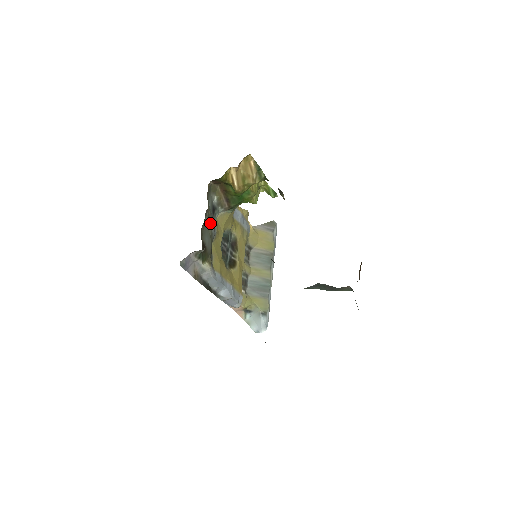
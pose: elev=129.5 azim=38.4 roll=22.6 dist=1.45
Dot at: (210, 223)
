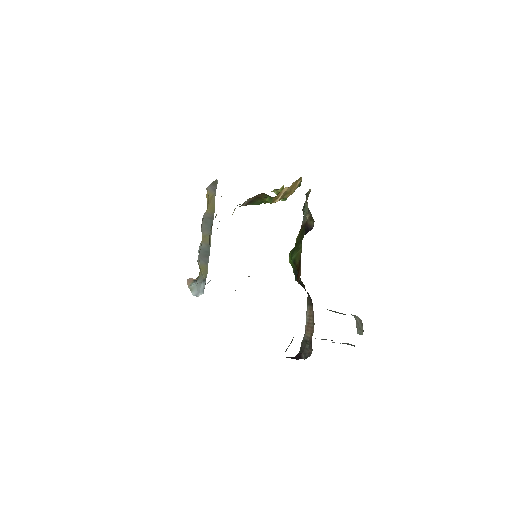
Dot at: occluded
